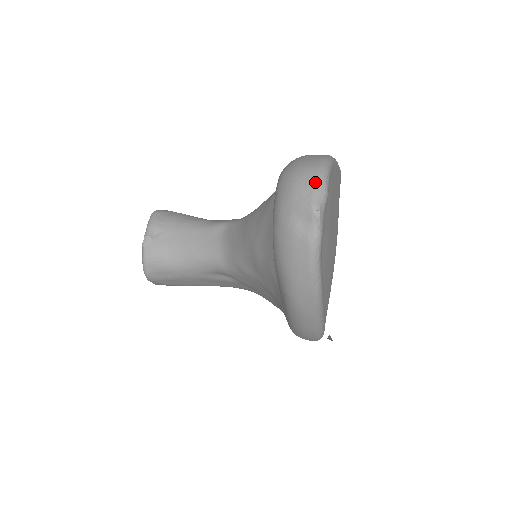
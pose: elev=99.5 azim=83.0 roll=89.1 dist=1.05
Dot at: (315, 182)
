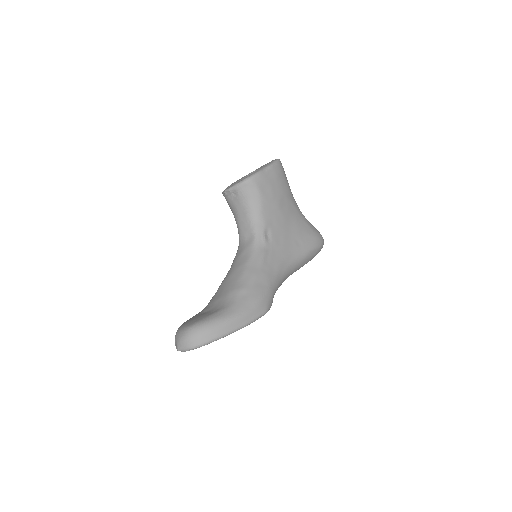
Dot at: (184, 348)
